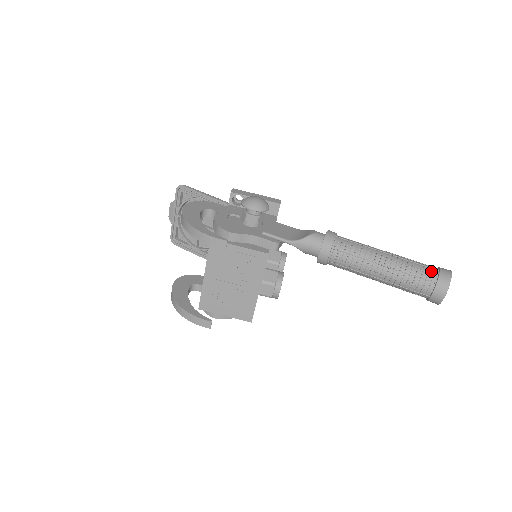
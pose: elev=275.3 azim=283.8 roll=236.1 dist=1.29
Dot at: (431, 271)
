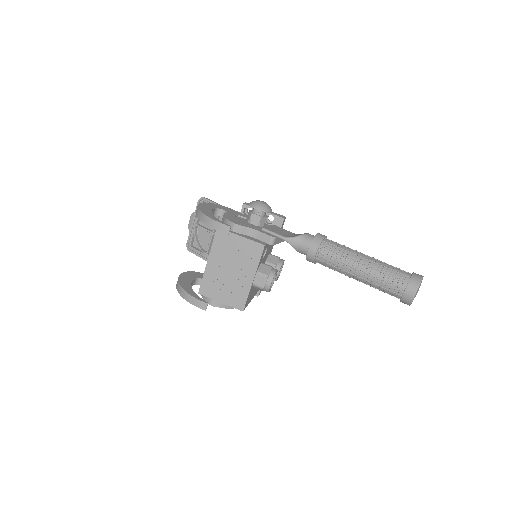
Dot at: (405, 273)
